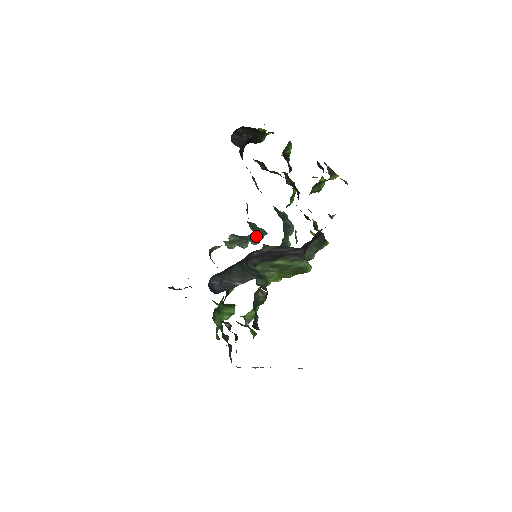
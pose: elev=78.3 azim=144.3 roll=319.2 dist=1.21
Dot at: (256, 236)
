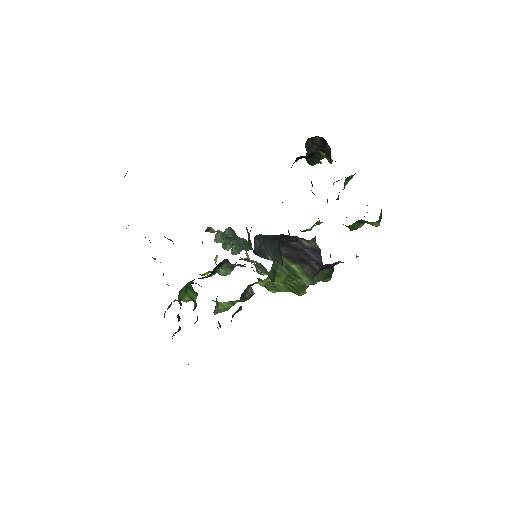
Dot at: (246, 244)
